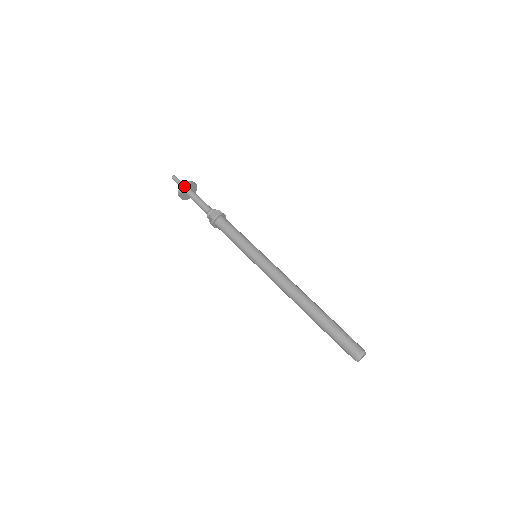
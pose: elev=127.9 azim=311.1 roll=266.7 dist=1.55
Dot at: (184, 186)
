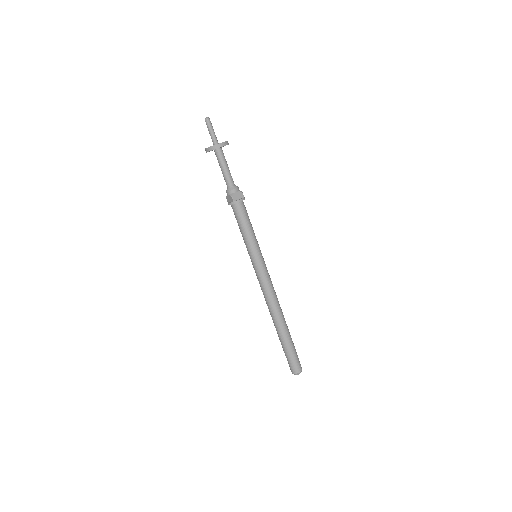
Dot at: (218, 147)
